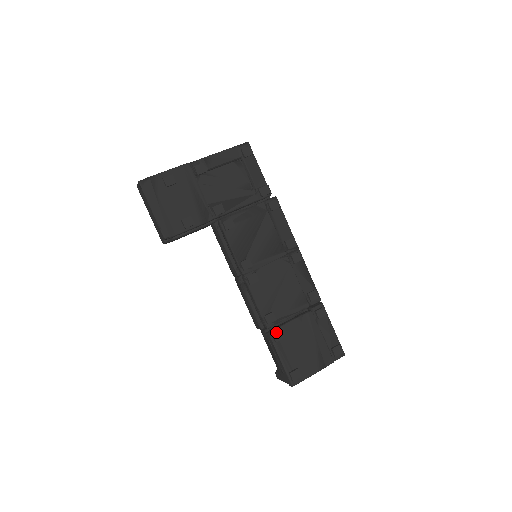
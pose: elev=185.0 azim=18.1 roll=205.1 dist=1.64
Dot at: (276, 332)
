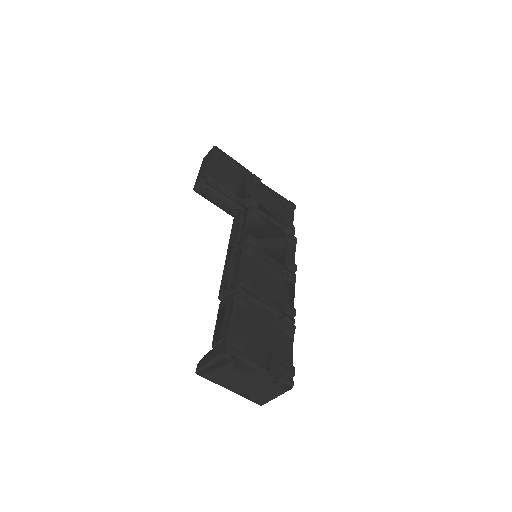
Dot at: occluded
